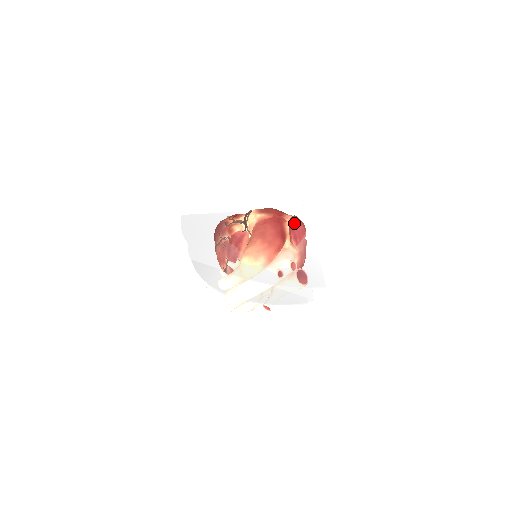
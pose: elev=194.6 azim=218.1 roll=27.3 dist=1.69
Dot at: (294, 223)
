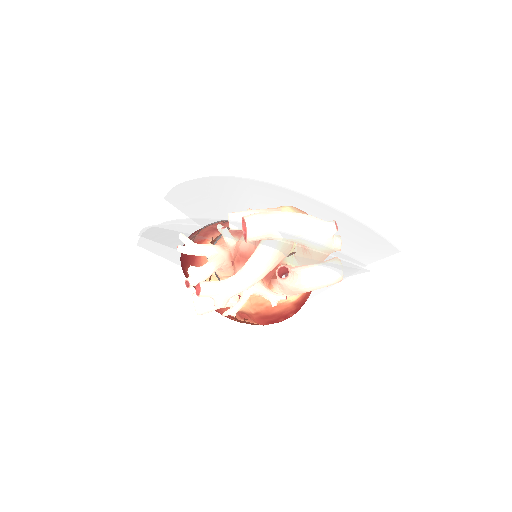
Dot at: occluded
